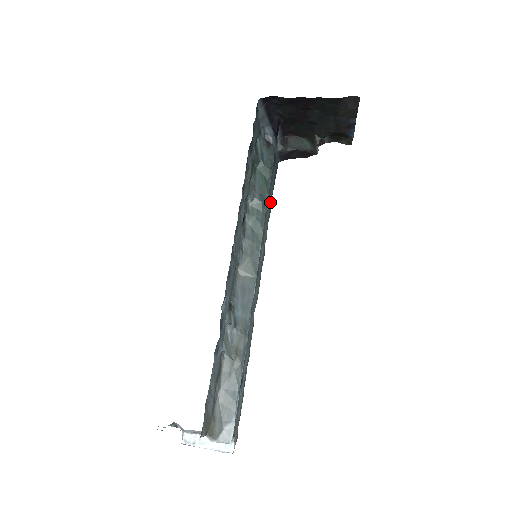
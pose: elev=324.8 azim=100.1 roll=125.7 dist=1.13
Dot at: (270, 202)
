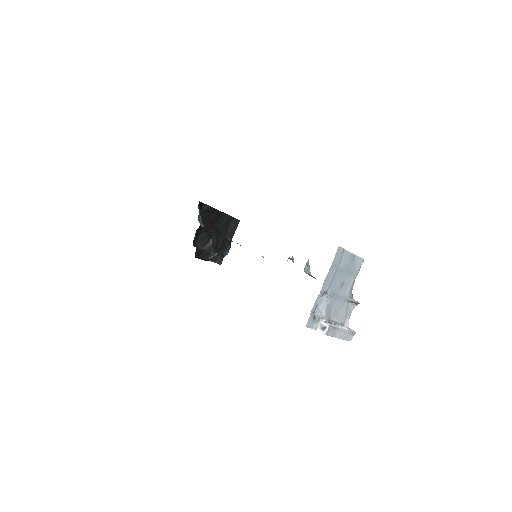
Dot at: occluded
